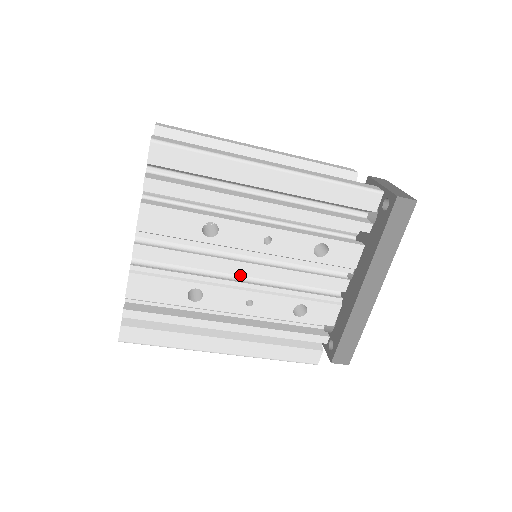
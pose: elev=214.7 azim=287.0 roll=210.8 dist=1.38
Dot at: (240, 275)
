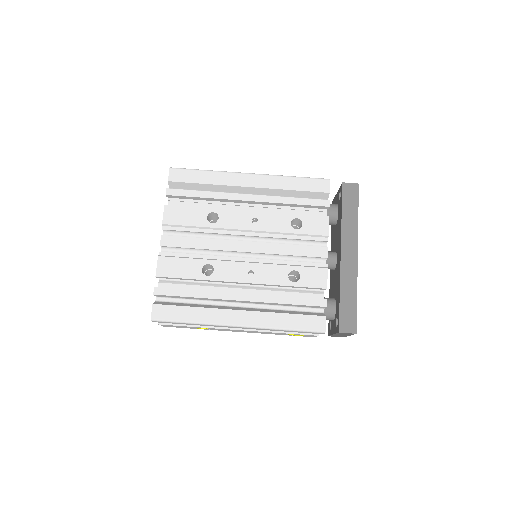
Dot at: (242, 257)
